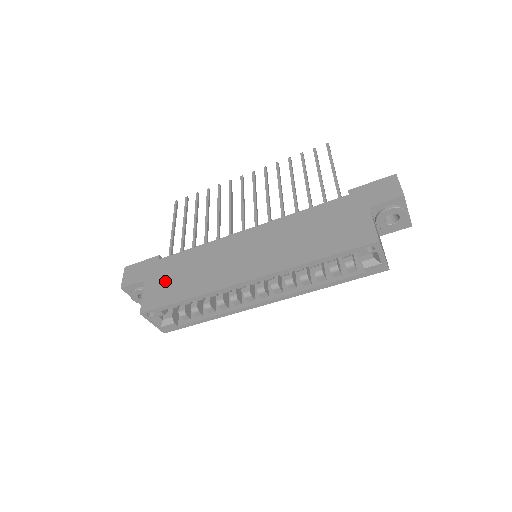
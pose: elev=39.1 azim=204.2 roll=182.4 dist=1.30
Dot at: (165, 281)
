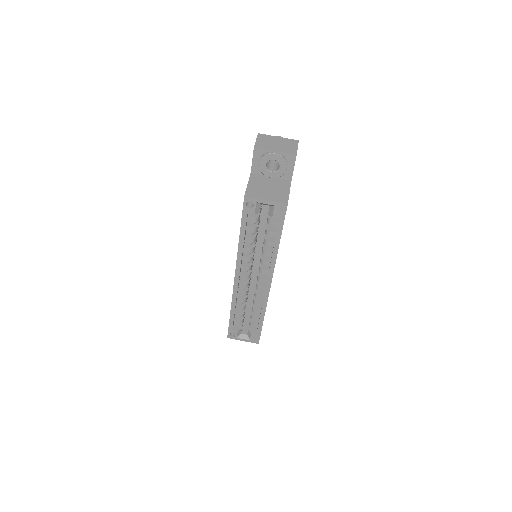
Dot at: occluded
